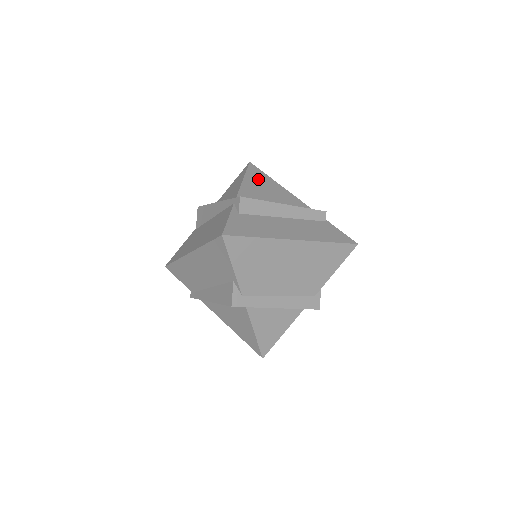
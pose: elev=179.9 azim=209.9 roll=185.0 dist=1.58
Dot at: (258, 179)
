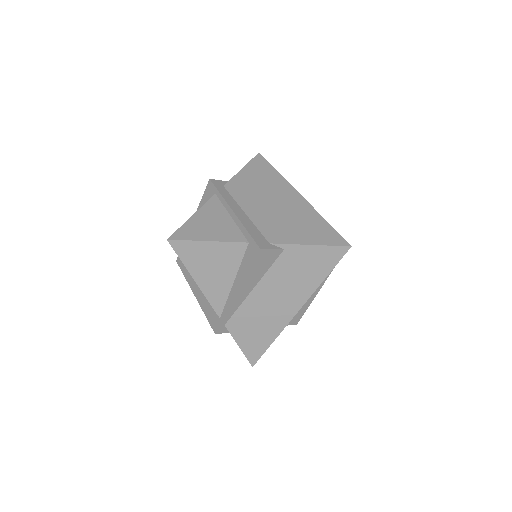
Dot at: occluded
